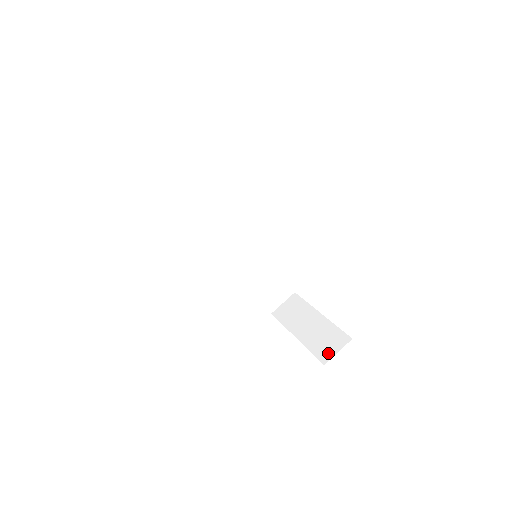
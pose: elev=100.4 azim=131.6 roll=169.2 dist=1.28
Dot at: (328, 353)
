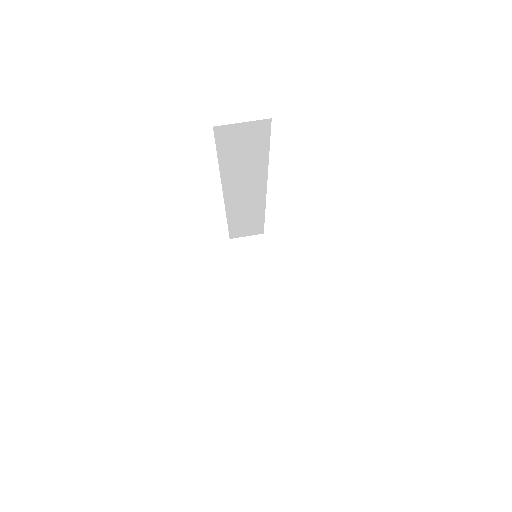
Dot at: (256, 332)
